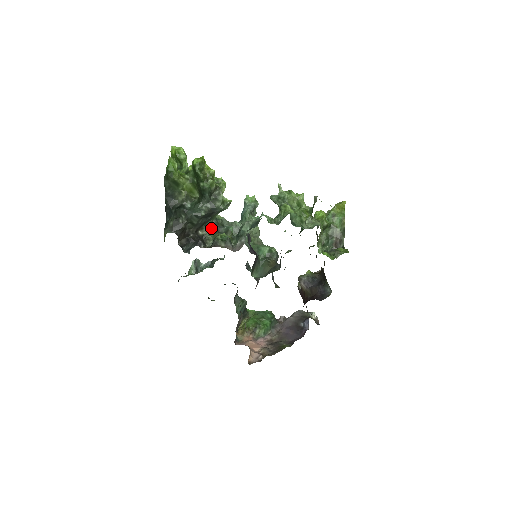
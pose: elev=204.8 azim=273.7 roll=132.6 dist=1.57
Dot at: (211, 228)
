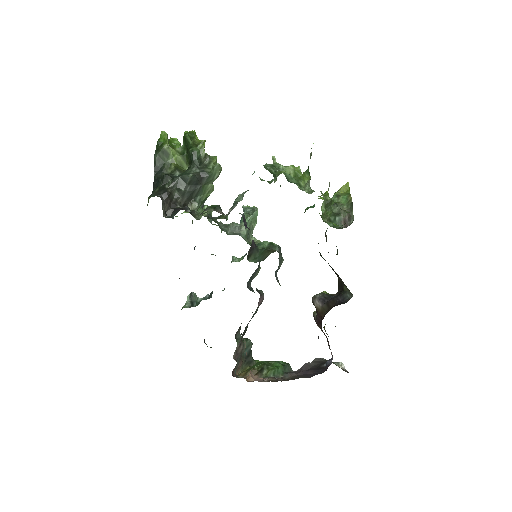
Dot at: (203, 214)
